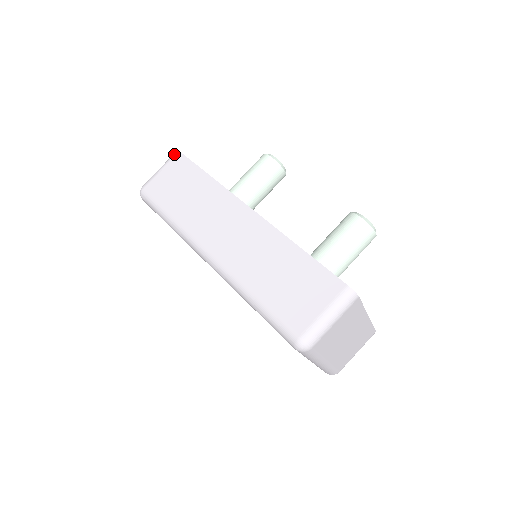
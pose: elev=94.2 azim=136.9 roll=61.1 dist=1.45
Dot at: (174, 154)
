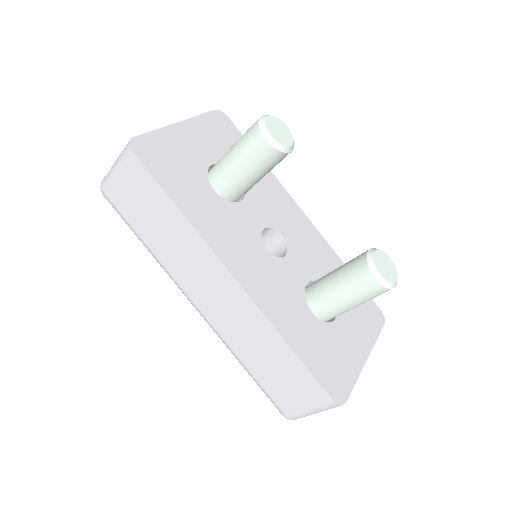
Dot at: (126, 153)
